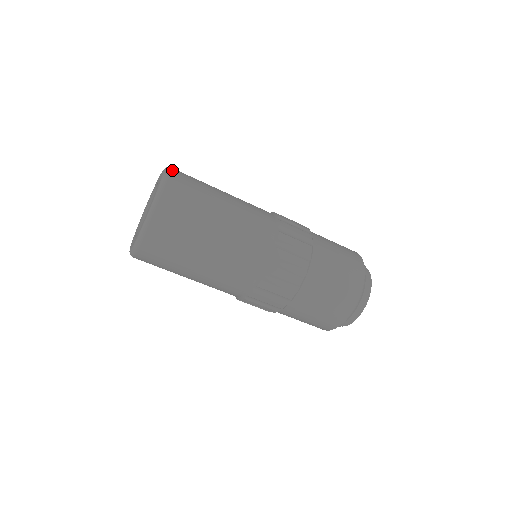
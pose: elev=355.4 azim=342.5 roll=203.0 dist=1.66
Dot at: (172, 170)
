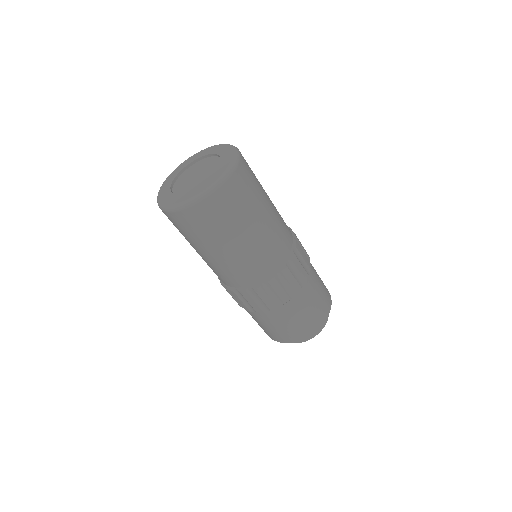
Dot at: occluded
